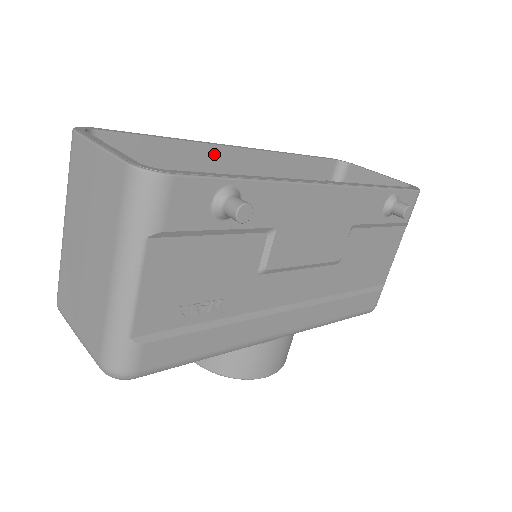
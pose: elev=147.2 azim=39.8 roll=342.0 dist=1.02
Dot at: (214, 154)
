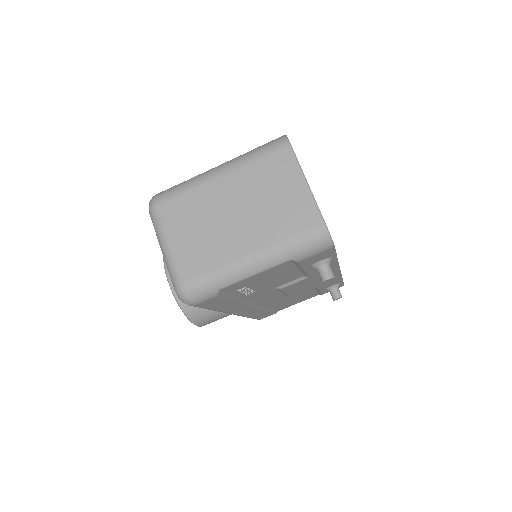
Dot at: occluded
